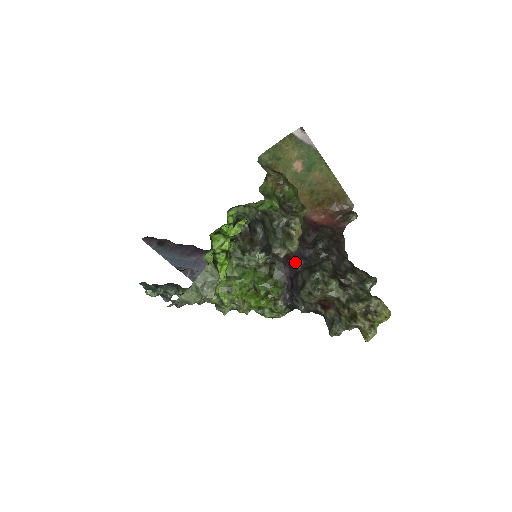
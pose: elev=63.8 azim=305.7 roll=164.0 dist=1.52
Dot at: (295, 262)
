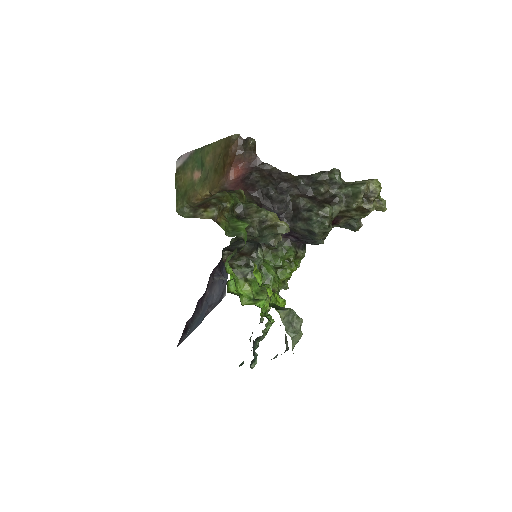
Dot at: occluded
